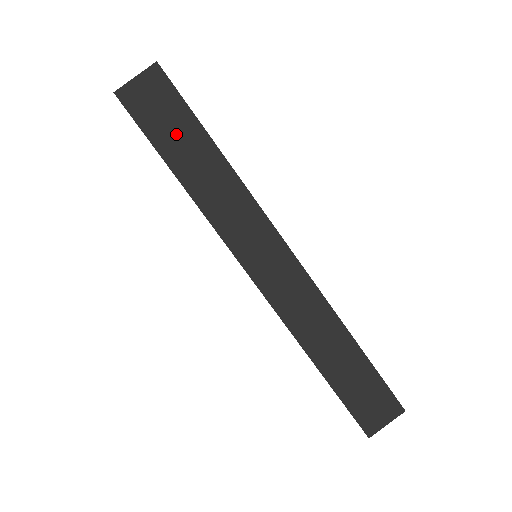
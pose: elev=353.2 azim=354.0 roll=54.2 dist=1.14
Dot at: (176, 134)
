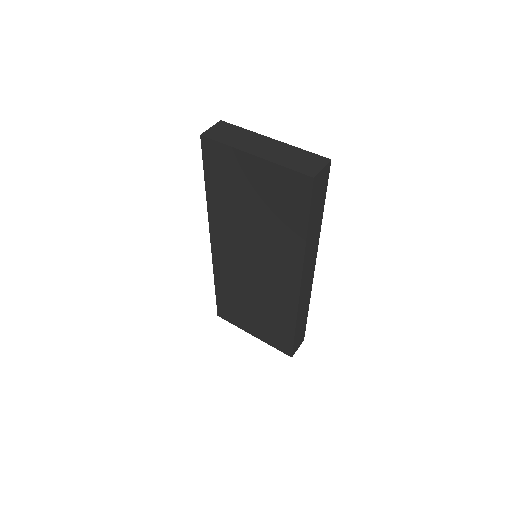
Dot at: (318, 206)
